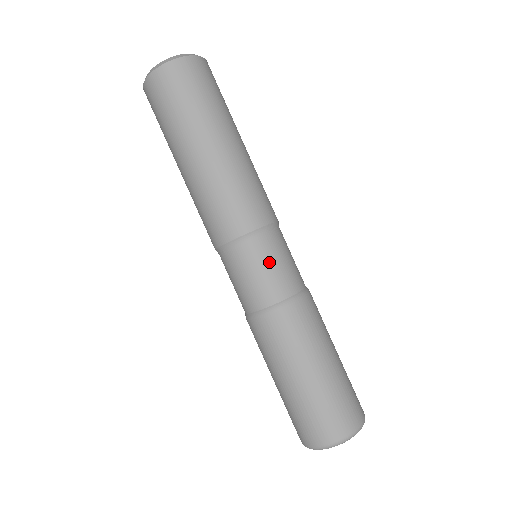
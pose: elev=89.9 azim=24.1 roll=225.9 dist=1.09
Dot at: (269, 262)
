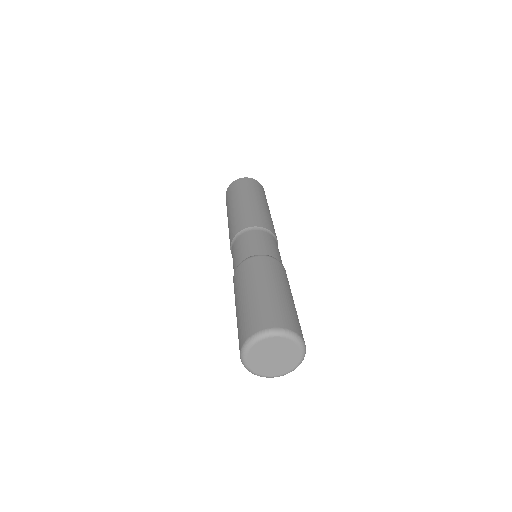
Dot at: (252, 240)
